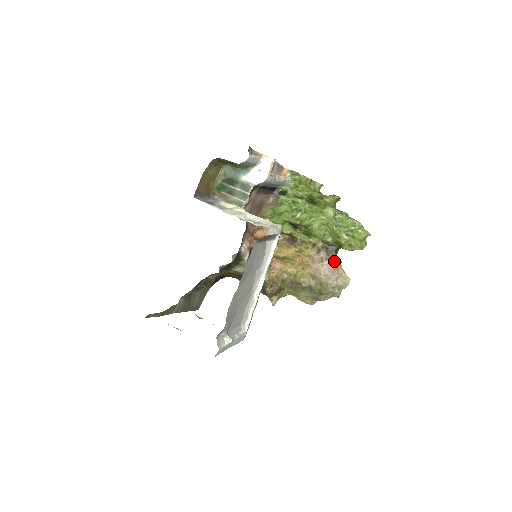
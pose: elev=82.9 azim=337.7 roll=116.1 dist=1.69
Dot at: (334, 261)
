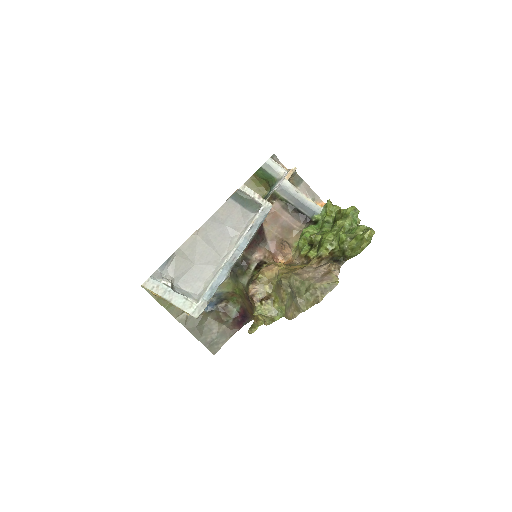
Dot at: (329, 265)
